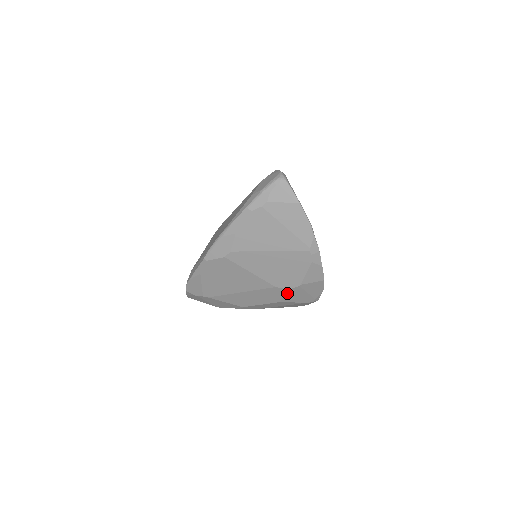
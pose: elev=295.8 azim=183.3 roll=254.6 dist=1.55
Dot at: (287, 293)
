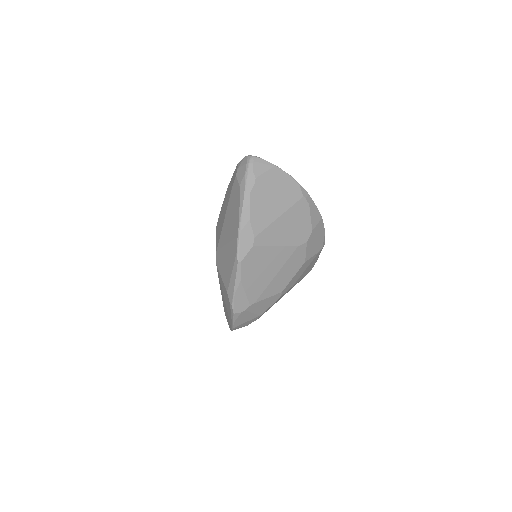
Dot at: (307, 247)
